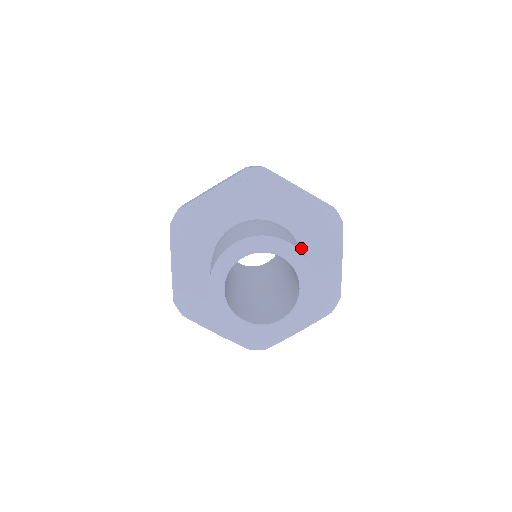
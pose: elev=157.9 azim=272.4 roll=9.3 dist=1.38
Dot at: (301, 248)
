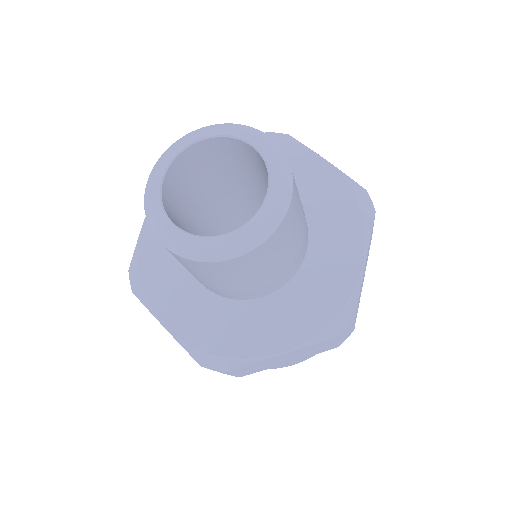
Dot at: (309, 229)
